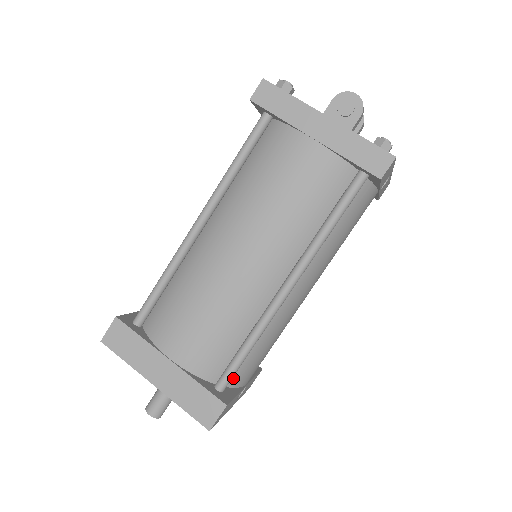
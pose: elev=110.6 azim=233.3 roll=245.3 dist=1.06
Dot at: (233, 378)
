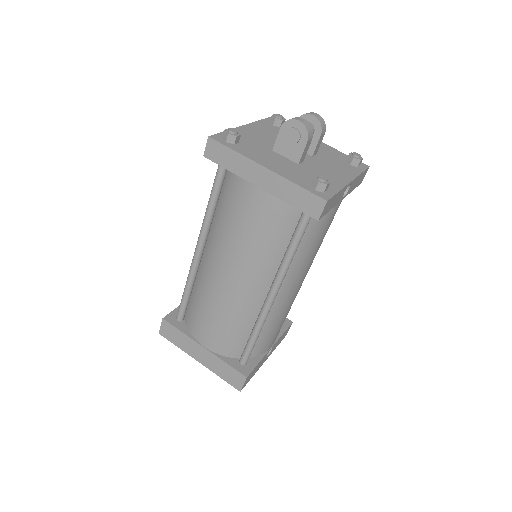
Dot at: (253, 352)
